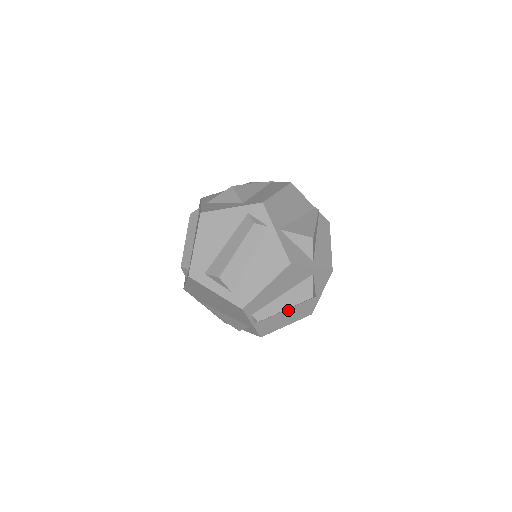
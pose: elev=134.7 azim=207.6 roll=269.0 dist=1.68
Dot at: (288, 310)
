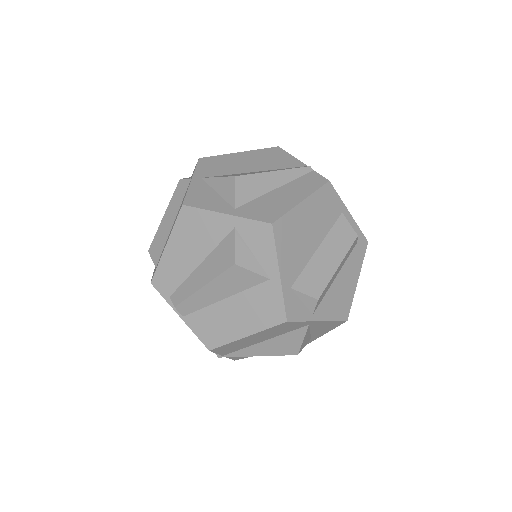
Dot at: (230, 301)
